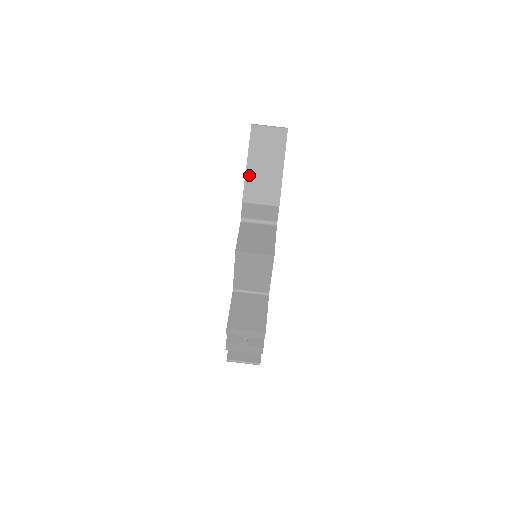
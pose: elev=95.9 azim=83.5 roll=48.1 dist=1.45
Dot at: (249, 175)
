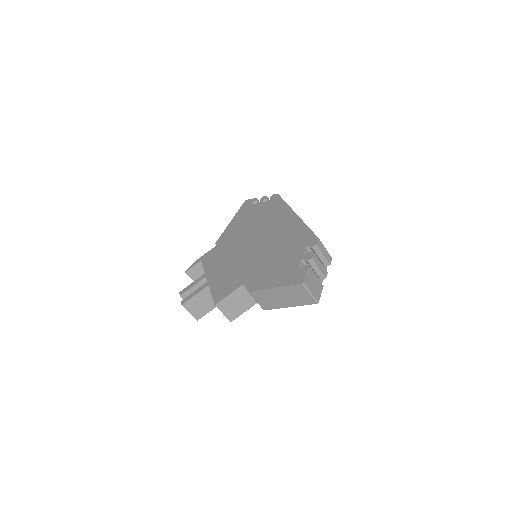
Dot at: (267, 291)
